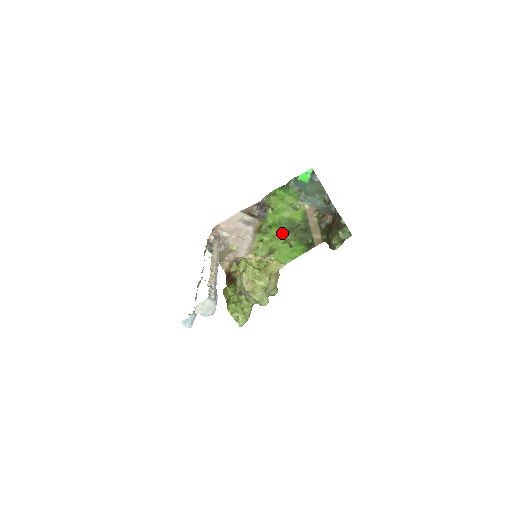
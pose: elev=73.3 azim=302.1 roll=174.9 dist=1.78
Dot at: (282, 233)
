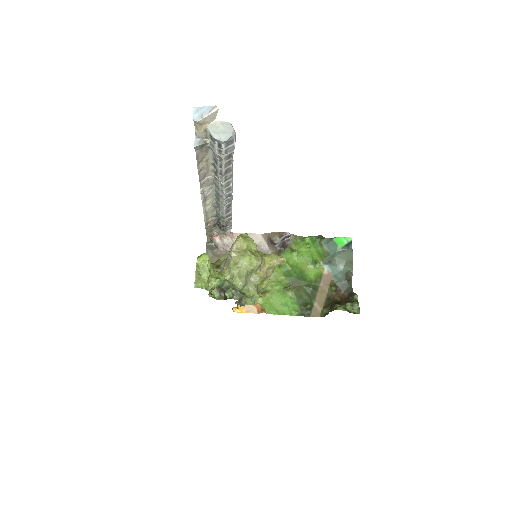
Dot at: (286, 280)
